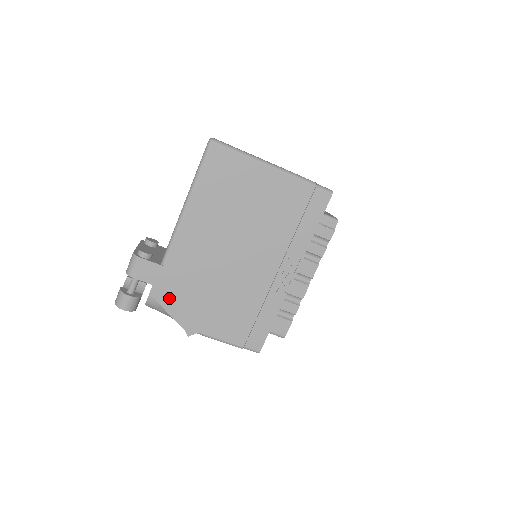
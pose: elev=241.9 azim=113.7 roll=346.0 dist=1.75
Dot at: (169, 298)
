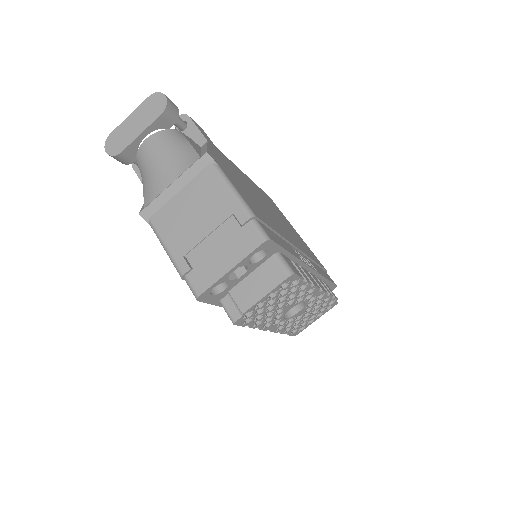
Dot at: (208, 143)
